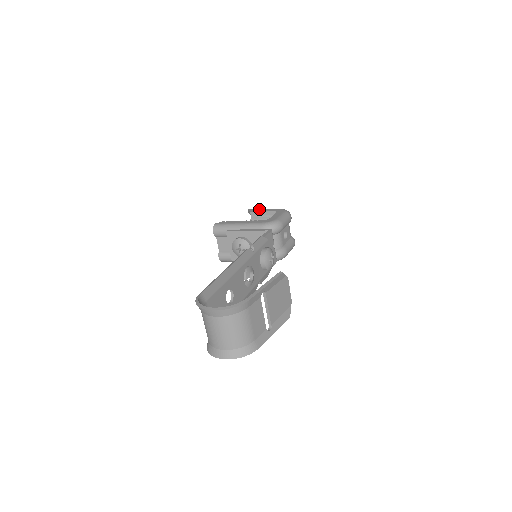
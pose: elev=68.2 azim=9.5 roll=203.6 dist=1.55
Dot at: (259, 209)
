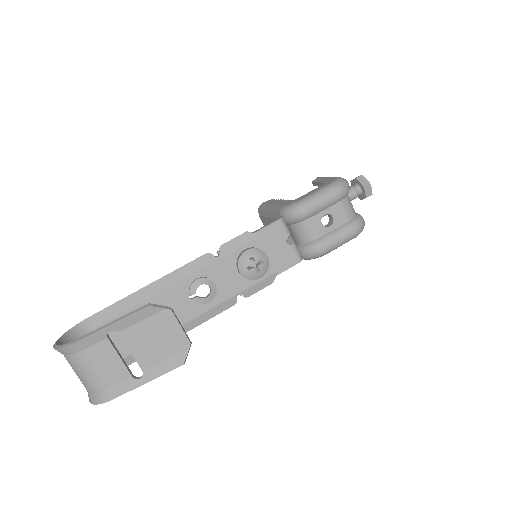
Dot at: (322, 177)
